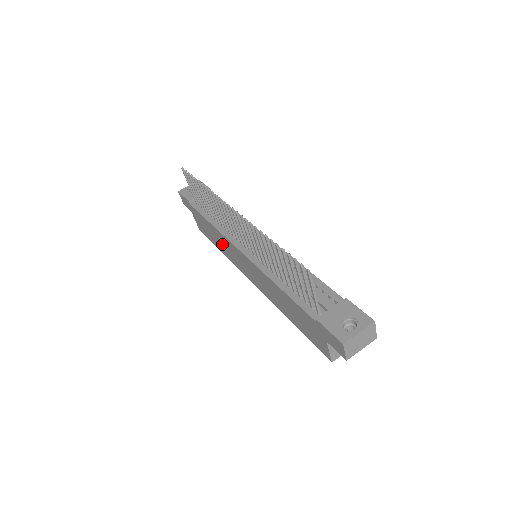
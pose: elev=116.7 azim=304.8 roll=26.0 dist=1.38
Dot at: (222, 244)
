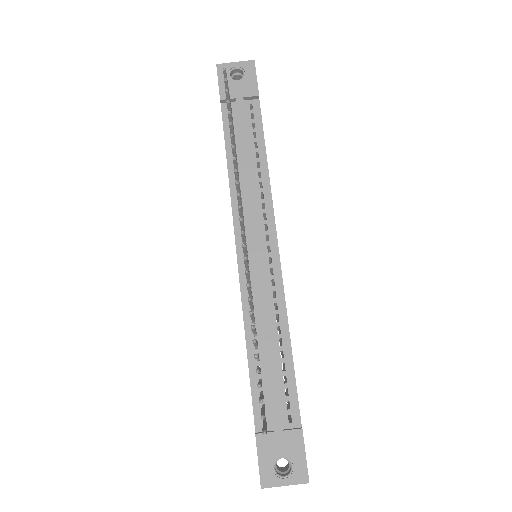
Dot at: occluded
